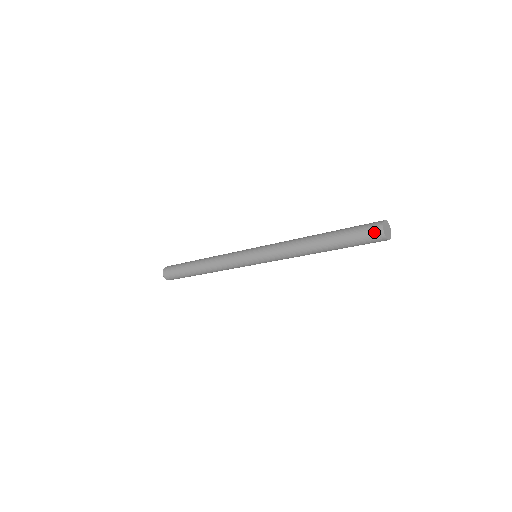
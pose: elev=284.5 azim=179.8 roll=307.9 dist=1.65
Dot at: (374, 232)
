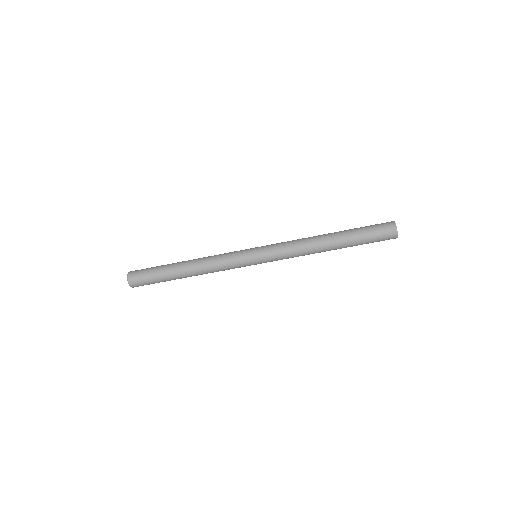
Dot at: (388, 229)
